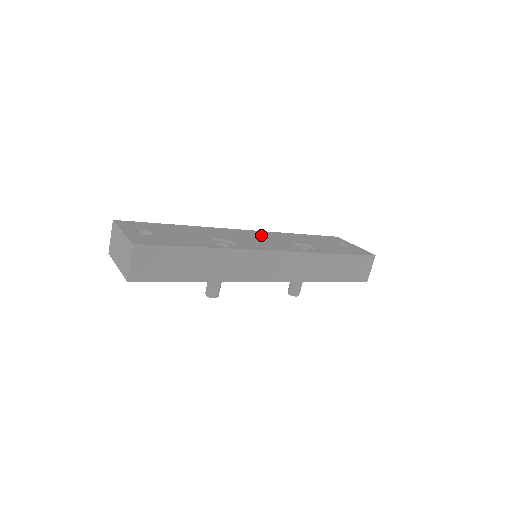
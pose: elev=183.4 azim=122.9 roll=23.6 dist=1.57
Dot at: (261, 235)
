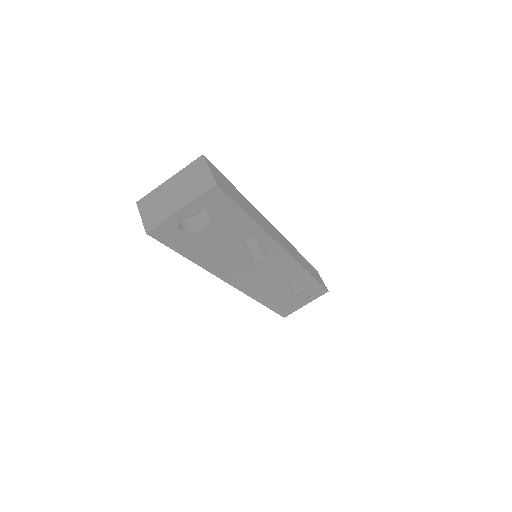
Dot at: occluded
